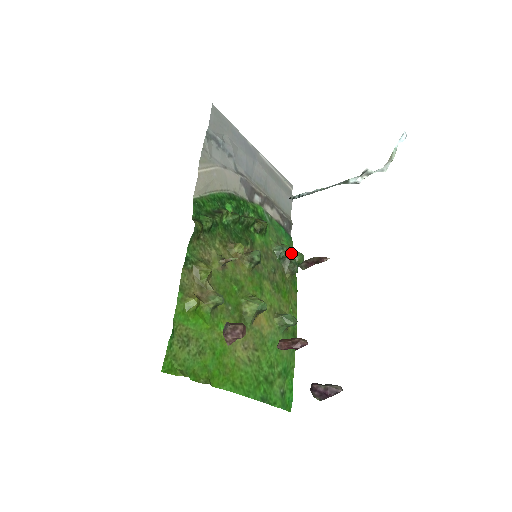
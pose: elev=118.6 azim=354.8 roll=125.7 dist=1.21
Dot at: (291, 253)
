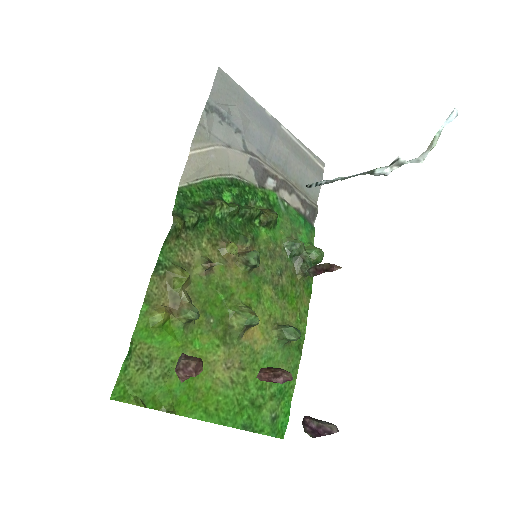
Dot at: (308, 249)
